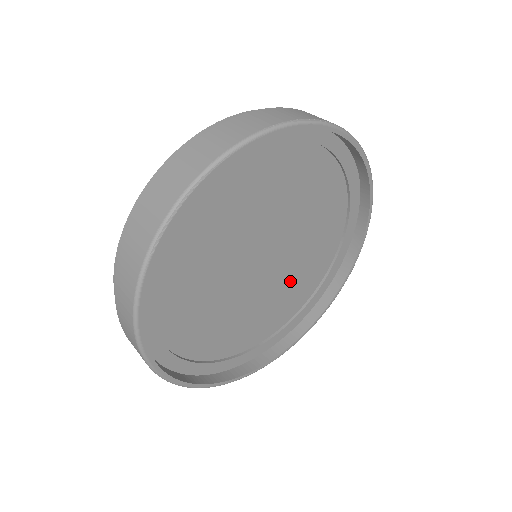
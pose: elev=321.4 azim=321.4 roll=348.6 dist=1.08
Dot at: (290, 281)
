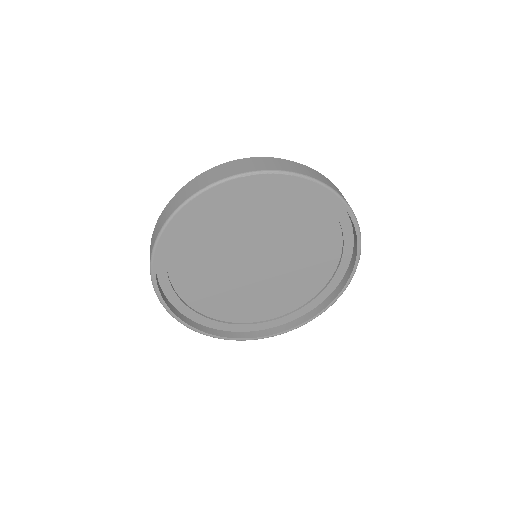
Dot at: (251, 295)
